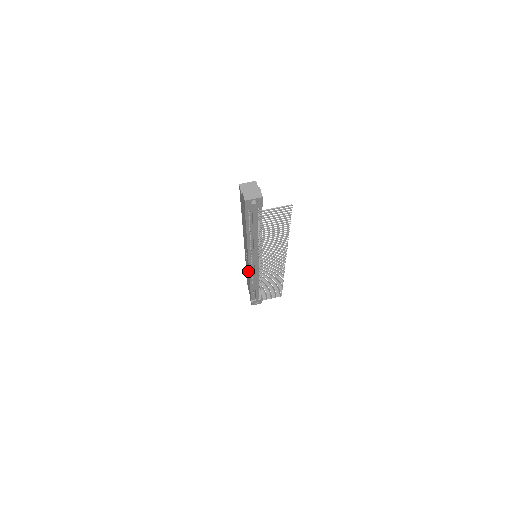
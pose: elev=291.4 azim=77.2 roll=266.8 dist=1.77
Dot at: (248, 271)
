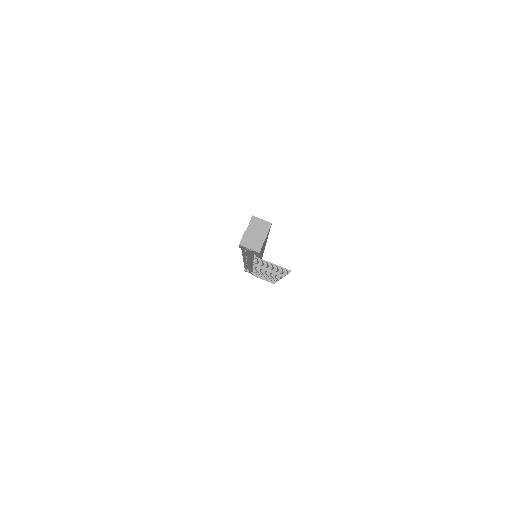
Dot at: occluded
